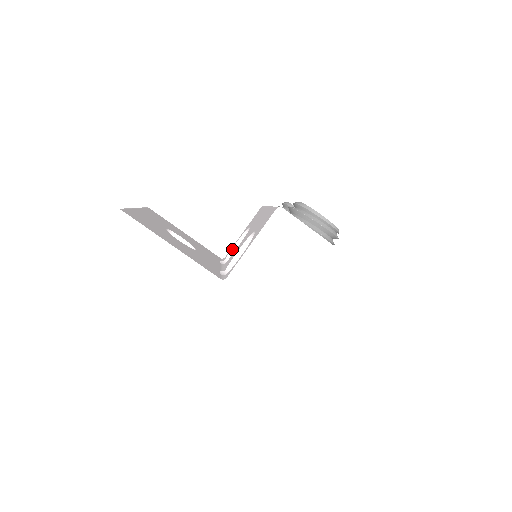
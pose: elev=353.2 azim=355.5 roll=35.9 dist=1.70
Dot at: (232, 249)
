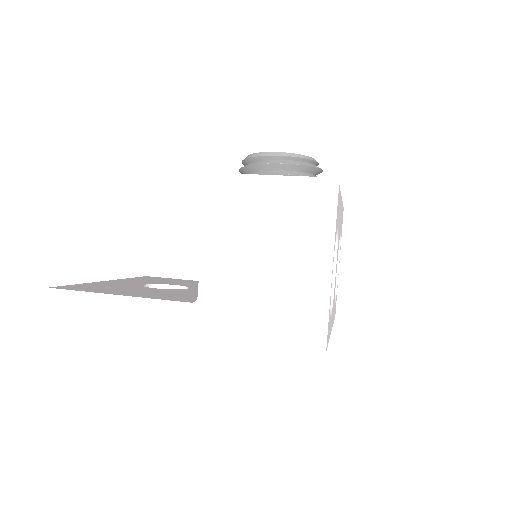
Dot at: occluded
